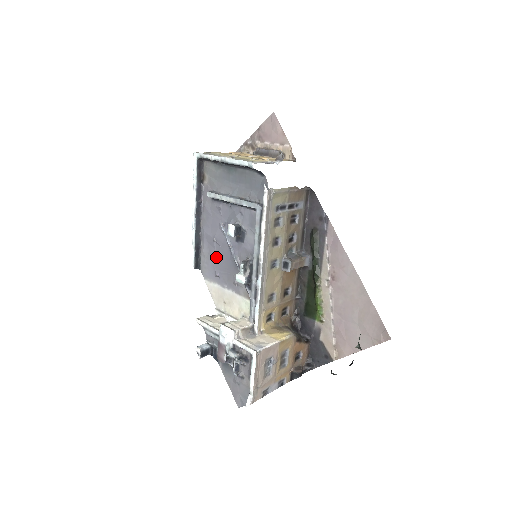
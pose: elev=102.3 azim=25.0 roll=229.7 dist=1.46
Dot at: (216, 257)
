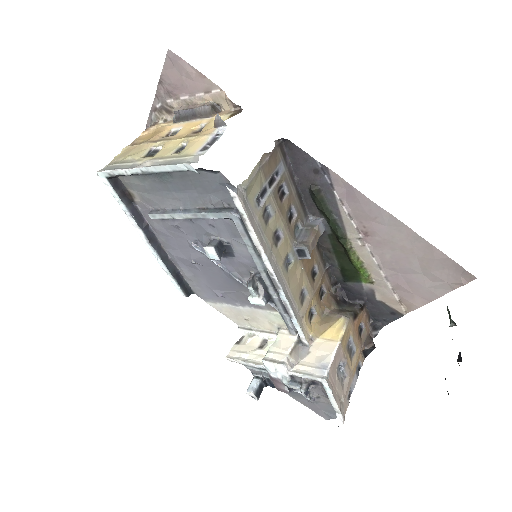
Dot at: (207, 278)
